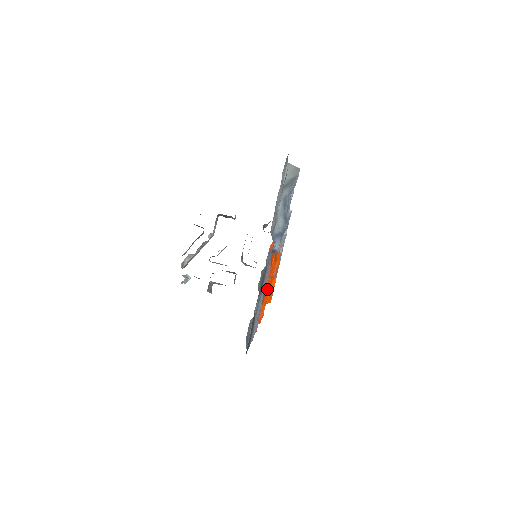
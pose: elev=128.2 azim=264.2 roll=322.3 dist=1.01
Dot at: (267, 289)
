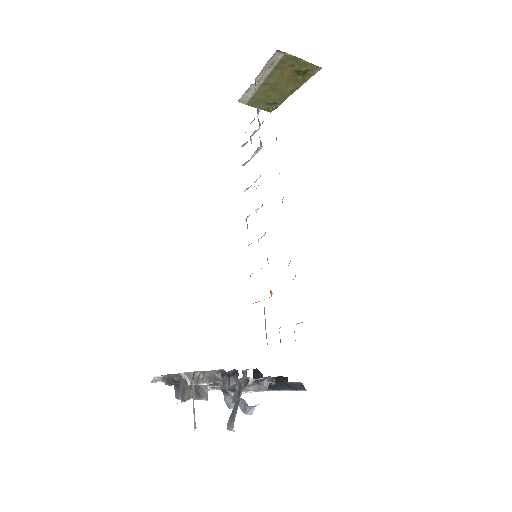
Dot at: occluded
